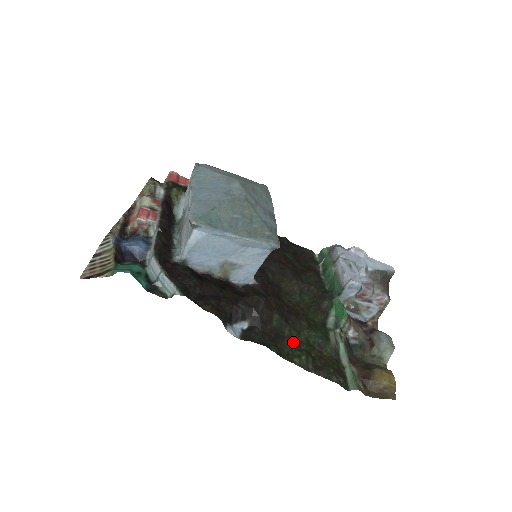
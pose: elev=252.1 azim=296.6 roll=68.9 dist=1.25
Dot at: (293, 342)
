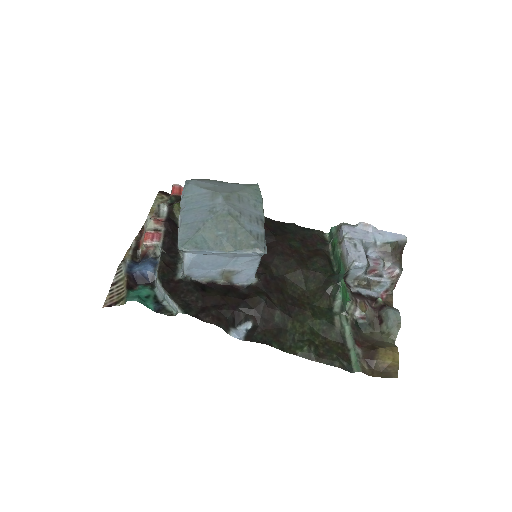
Dot at: (296, 334)
